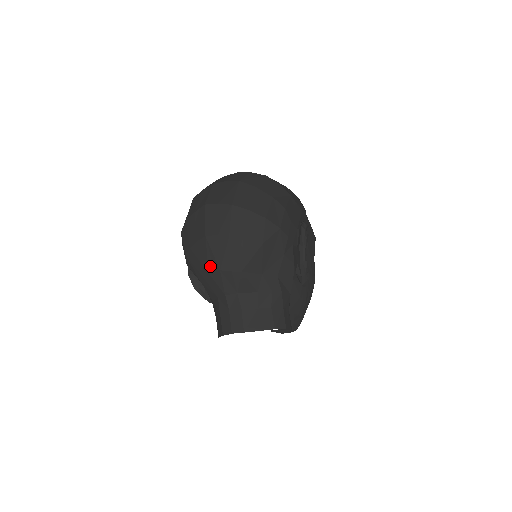
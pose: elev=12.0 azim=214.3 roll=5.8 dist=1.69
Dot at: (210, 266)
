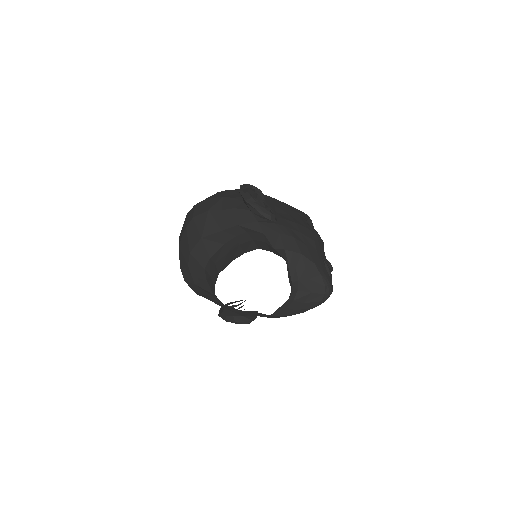
Dot at: (186, 260)
